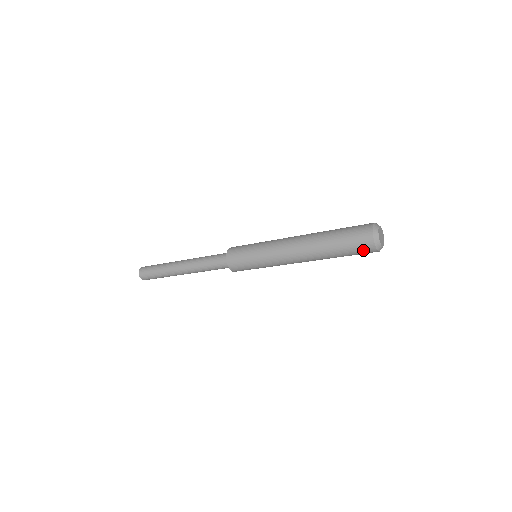
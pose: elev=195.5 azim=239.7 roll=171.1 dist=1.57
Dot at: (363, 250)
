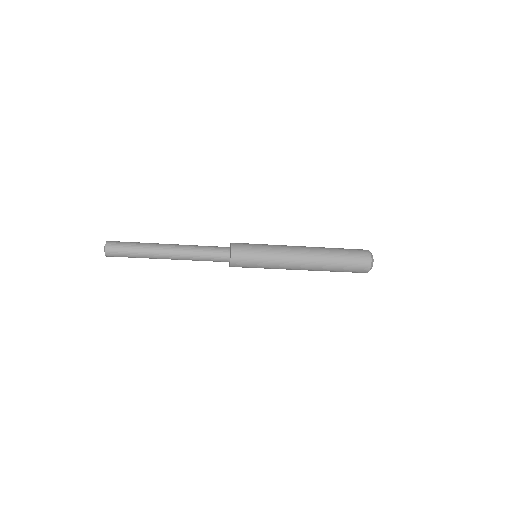
Dot at: (359, 269)
